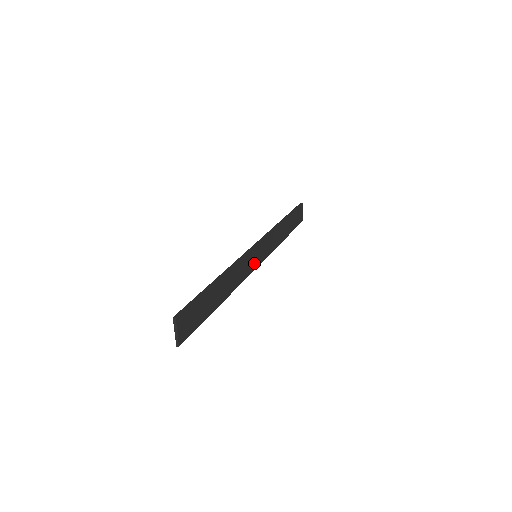
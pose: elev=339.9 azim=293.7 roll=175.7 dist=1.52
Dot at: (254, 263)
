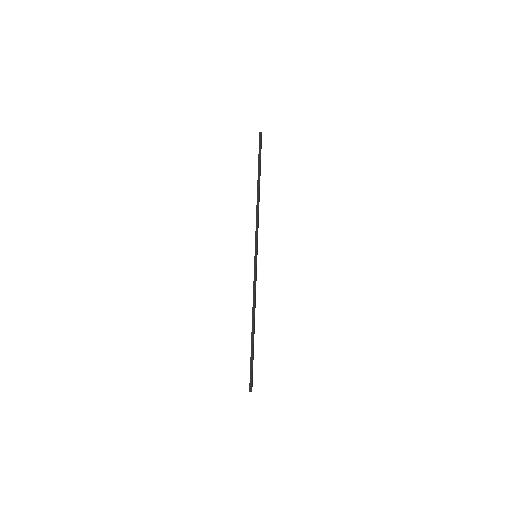
Dot at: occluded
